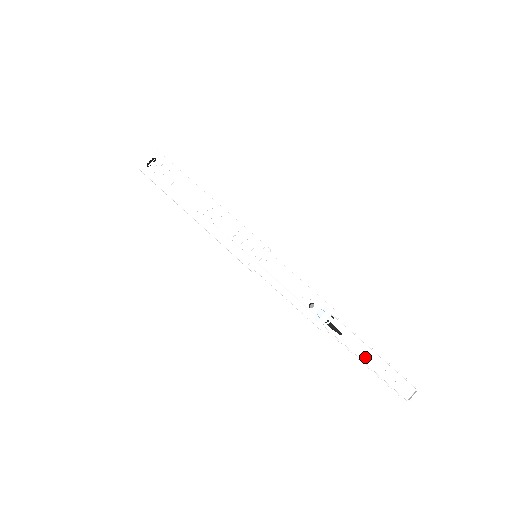
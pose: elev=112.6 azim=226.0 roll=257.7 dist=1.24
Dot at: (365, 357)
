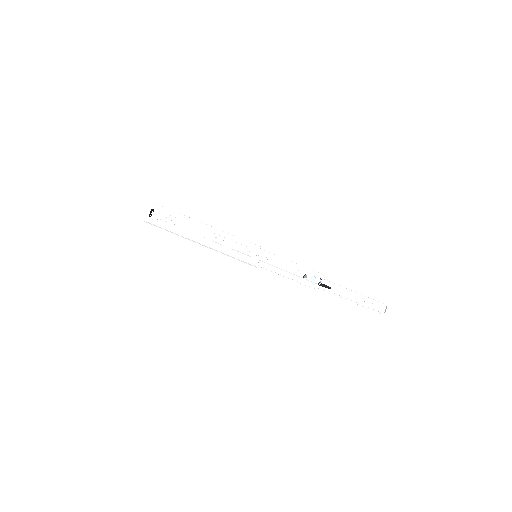
Dot at: (350, 297)
